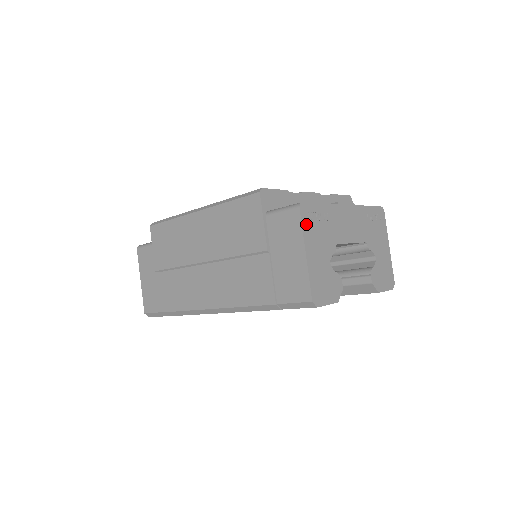
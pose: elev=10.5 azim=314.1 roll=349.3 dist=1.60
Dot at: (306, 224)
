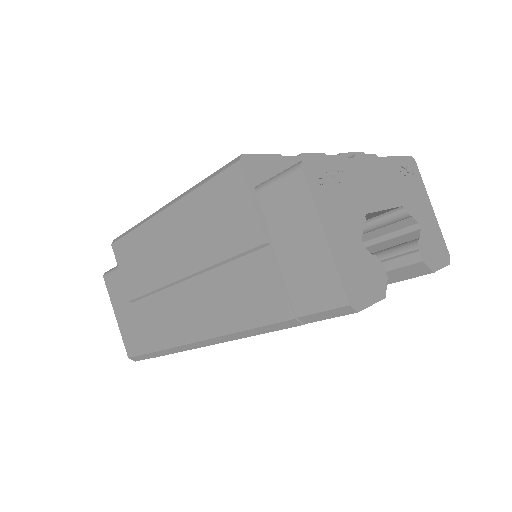
Dot at: (316, 191)
